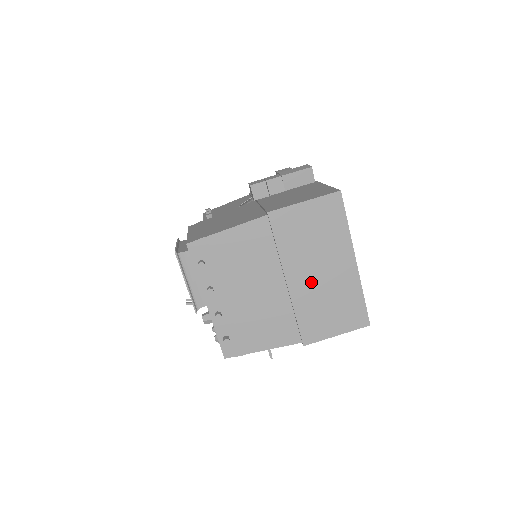
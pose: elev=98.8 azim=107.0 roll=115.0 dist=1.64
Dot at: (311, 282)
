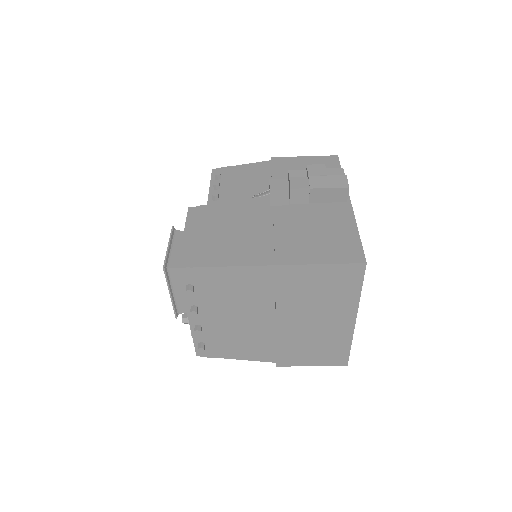
Dot at: (302, 326)
